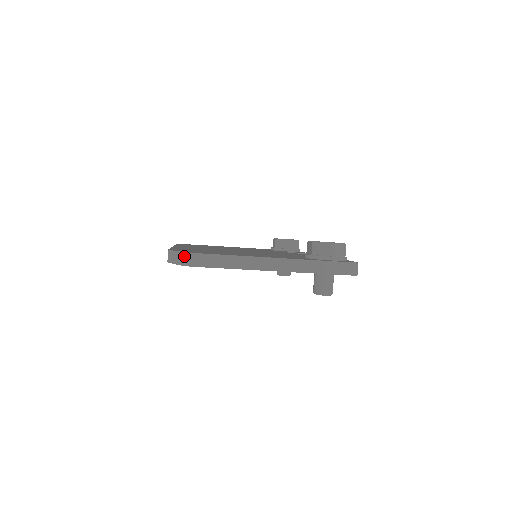
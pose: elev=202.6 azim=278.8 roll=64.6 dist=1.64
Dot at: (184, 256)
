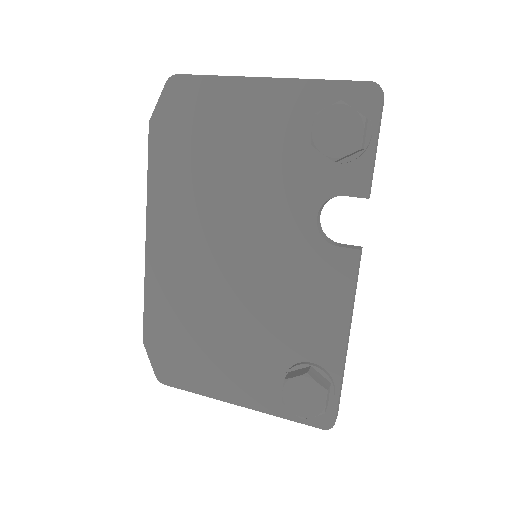
Dot at: (159, 377)
